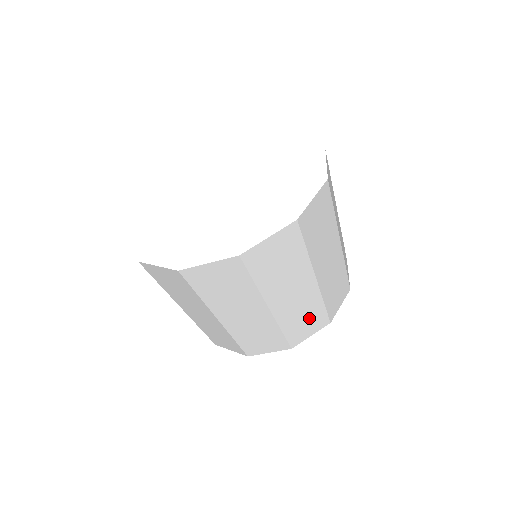
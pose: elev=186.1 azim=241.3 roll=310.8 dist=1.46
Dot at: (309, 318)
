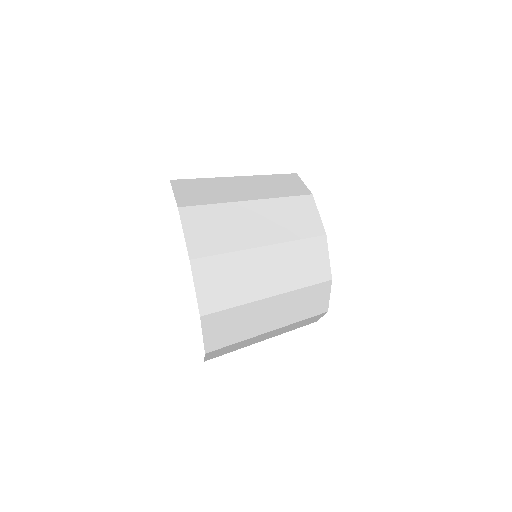
Dot at: (309, 299)
